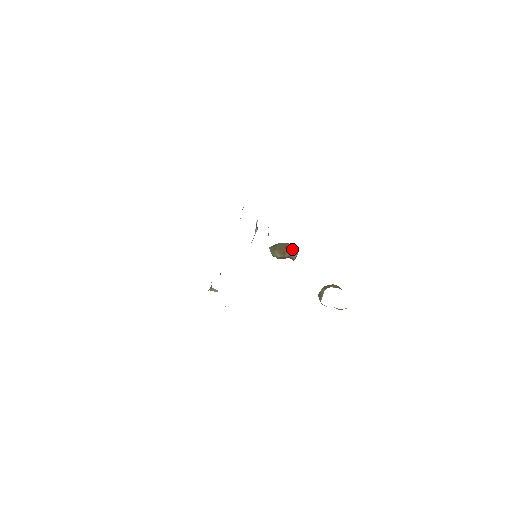
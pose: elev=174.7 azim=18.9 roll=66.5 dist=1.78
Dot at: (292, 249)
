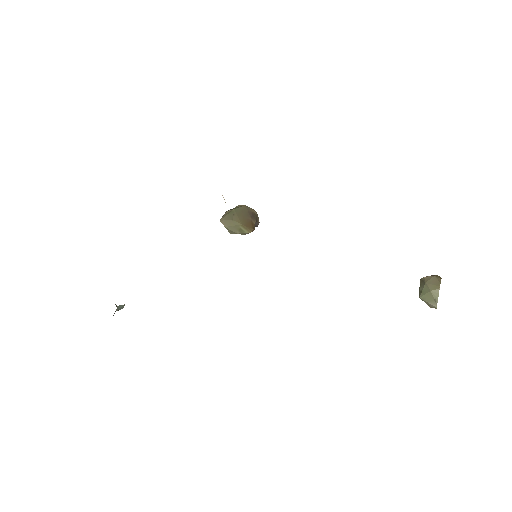
Dot at: (255, 213)
